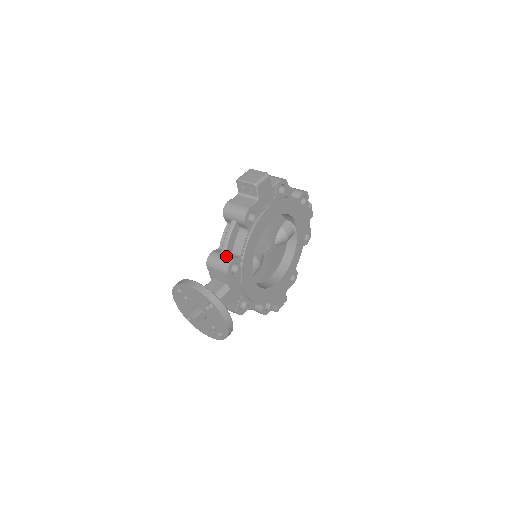
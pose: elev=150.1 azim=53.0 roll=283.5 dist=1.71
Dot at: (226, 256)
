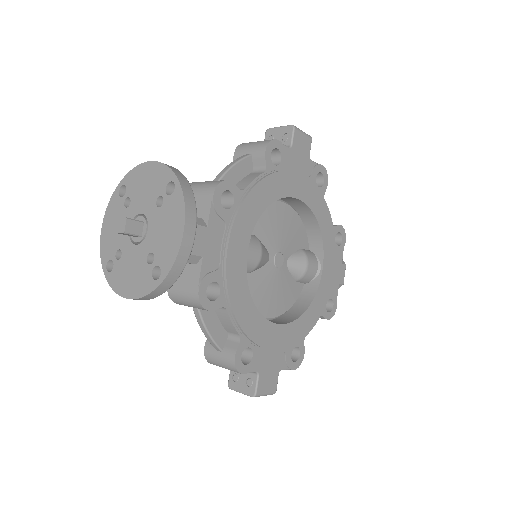
Dot at: occluded
